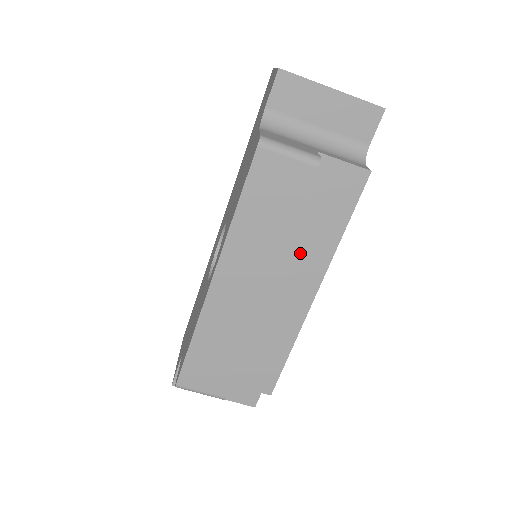
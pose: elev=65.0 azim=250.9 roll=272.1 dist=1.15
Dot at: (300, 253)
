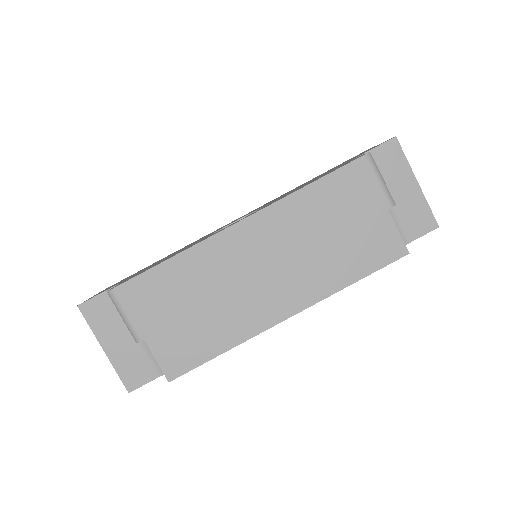
Dot at: (309, 271)
